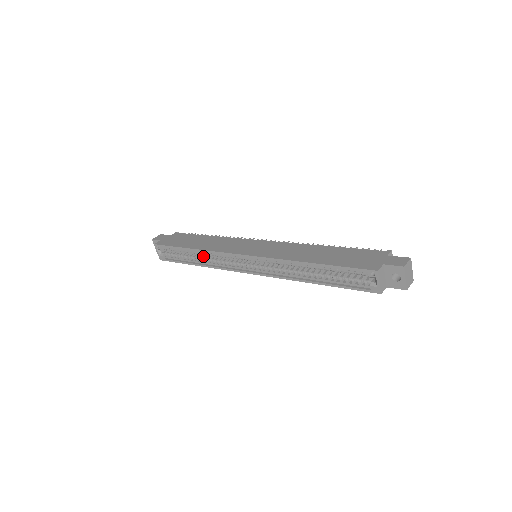
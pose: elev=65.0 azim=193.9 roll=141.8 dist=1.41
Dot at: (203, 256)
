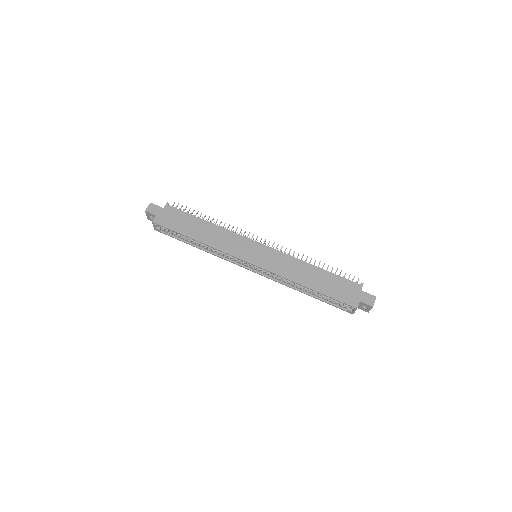
Dot at: occluded
